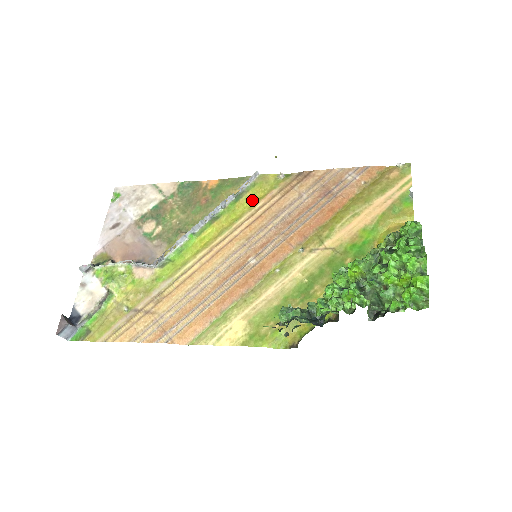
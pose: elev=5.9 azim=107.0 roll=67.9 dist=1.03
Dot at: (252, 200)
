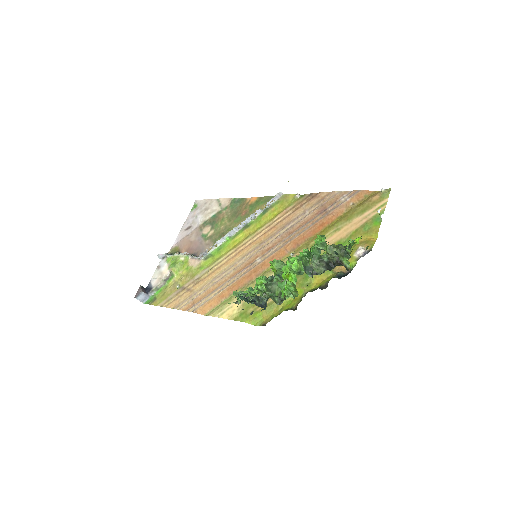
Dot at: (274, 214)
